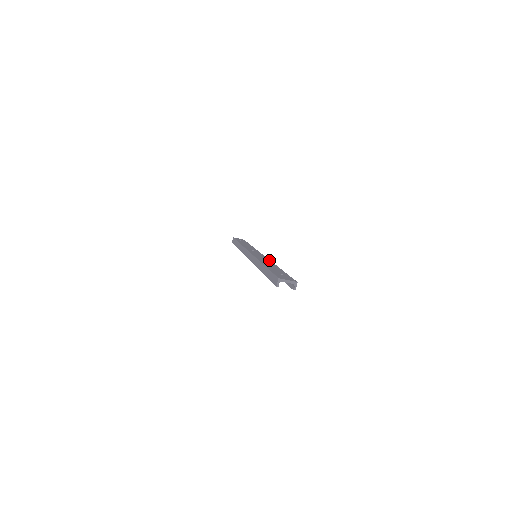
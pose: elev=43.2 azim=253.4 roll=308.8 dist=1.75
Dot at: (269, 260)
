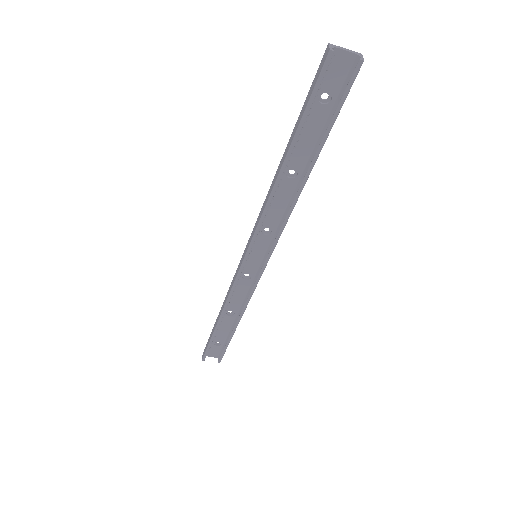
Dot at: (283, 214)
